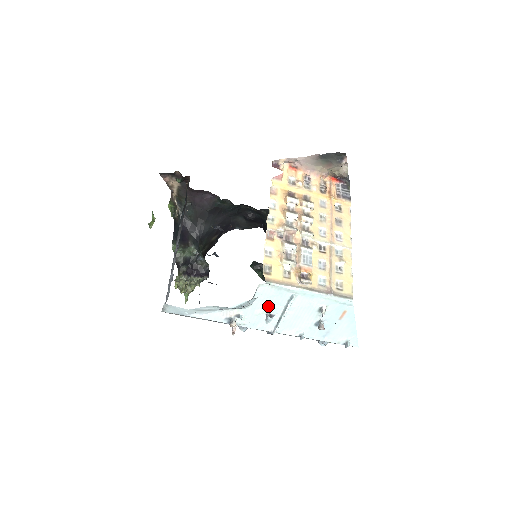
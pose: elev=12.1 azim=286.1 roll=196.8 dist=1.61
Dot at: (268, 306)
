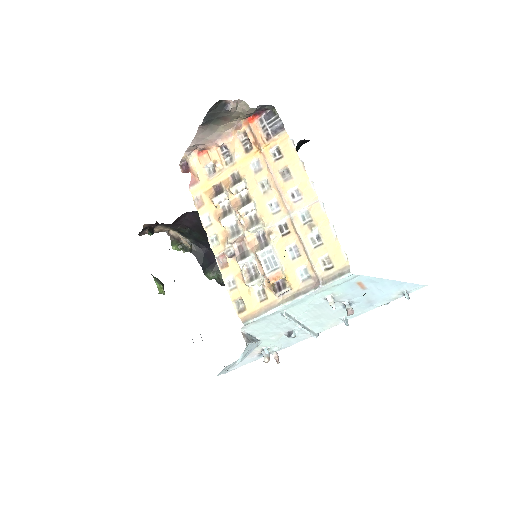
Dot at: (276, 331)
